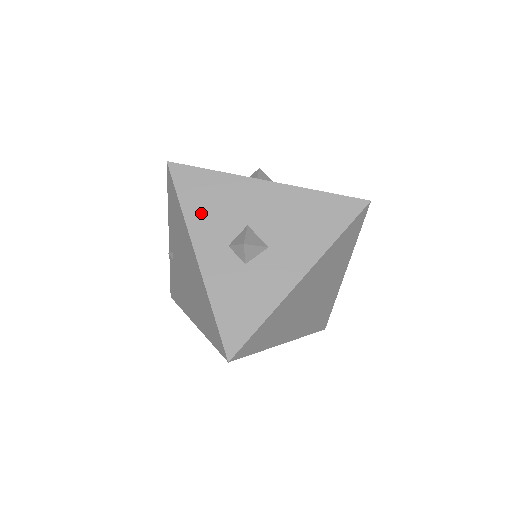
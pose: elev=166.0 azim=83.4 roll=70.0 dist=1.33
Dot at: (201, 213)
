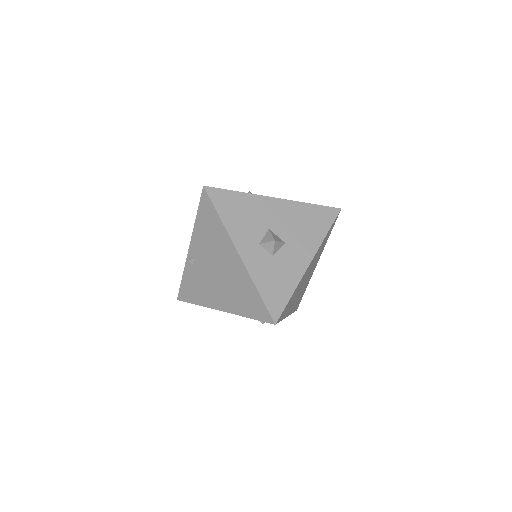
Dot at: (236, 222)
